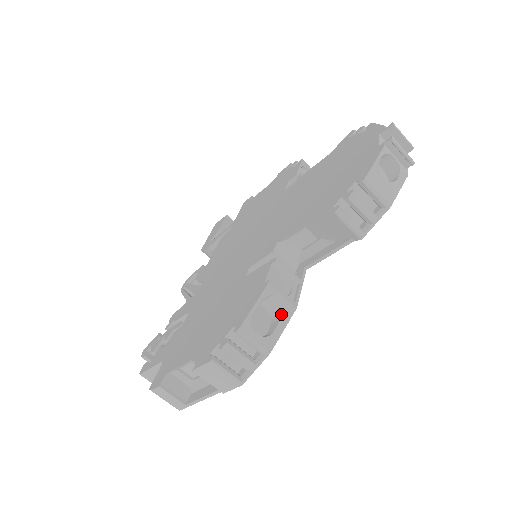
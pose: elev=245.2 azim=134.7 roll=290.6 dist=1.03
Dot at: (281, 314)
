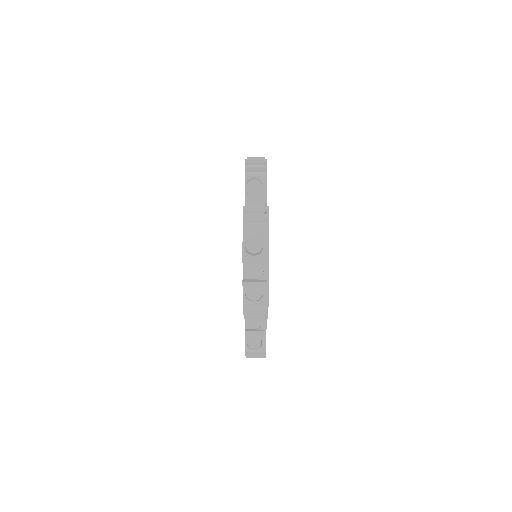
Dot at: (261, 338)
